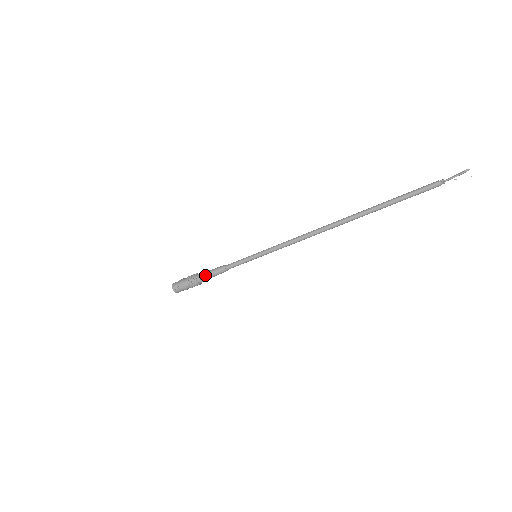
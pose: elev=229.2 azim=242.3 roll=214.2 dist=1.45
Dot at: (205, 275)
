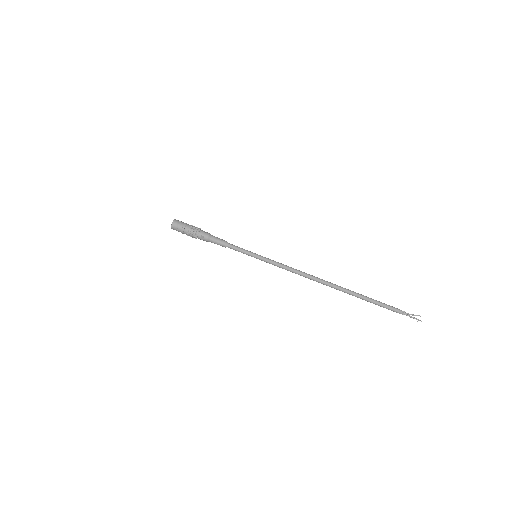
Dot at: (207, 239)
